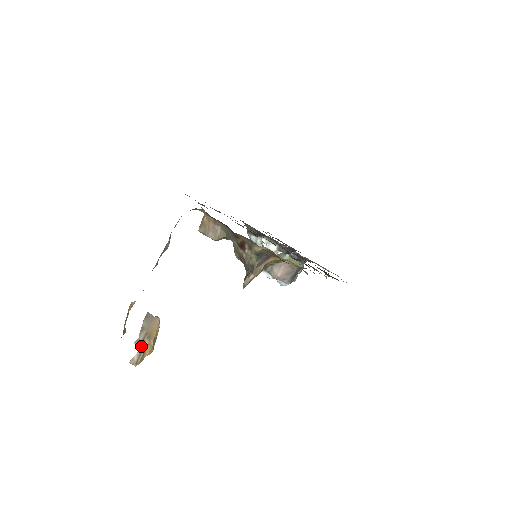
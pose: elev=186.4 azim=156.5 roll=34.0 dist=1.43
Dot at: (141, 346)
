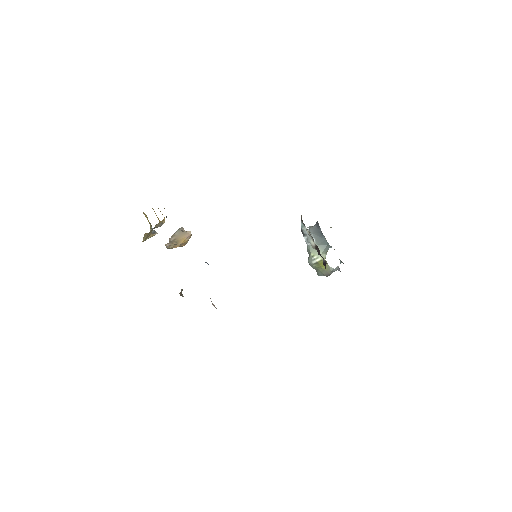
Dot at: (171, 243)
